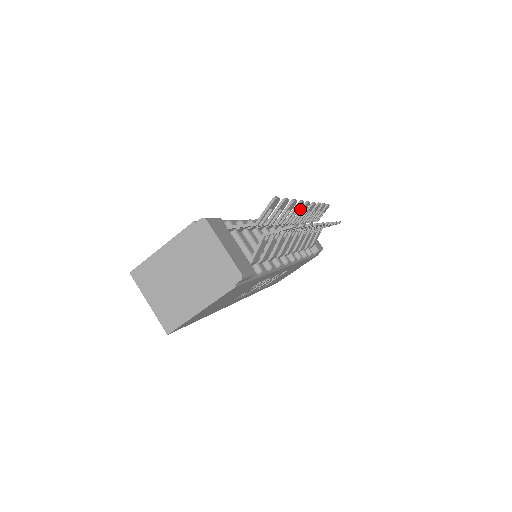
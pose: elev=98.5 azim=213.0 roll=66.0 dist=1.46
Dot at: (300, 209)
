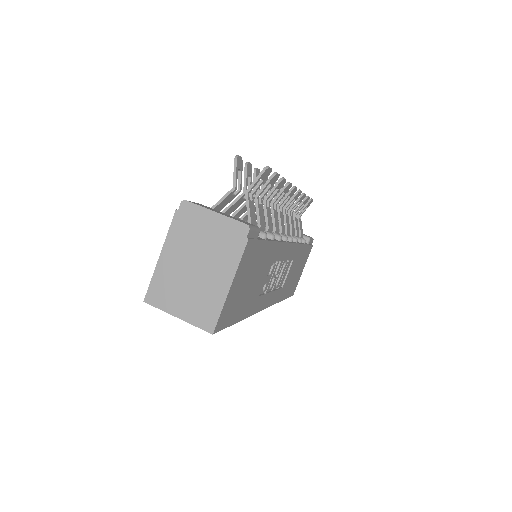
Dot at: occluded
